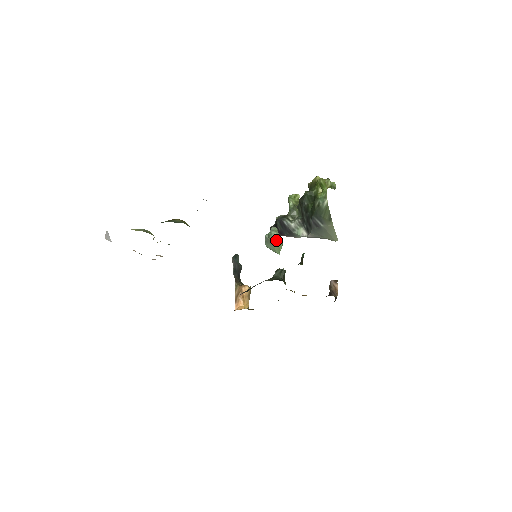
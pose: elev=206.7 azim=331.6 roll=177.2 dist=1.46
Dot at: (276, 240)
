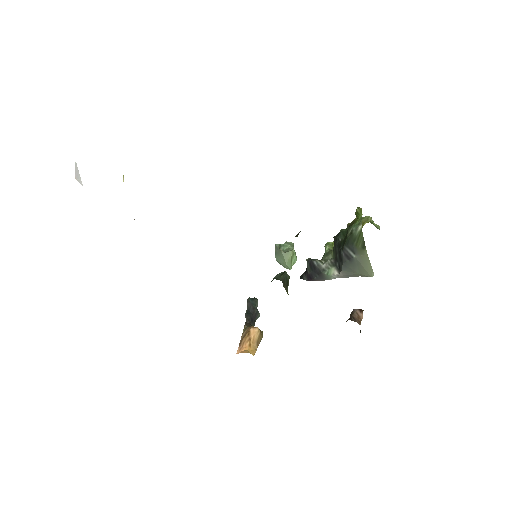
Dot at: (288, 251)
